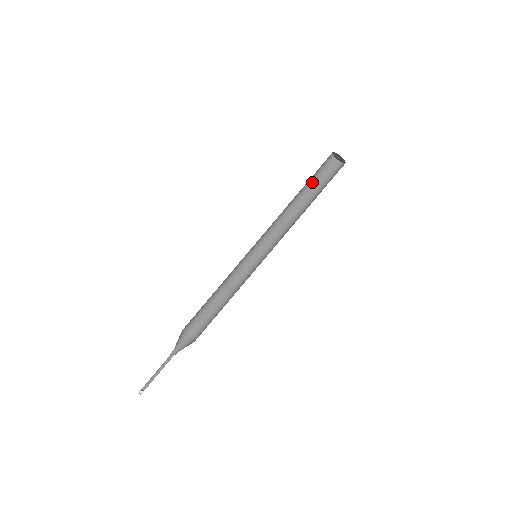
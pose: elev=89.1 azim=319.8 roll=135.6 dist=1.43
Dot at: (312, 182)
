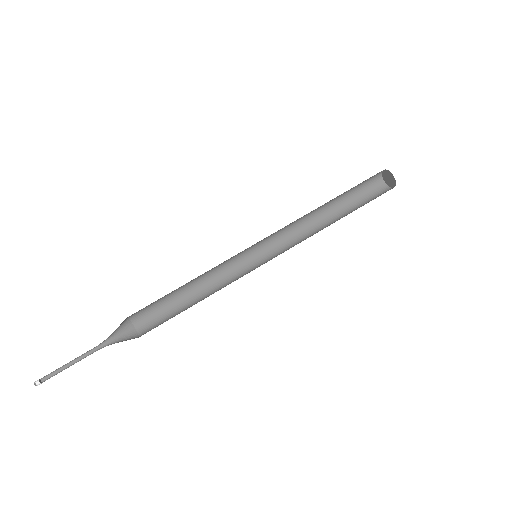
Dot at: (355, 206)
